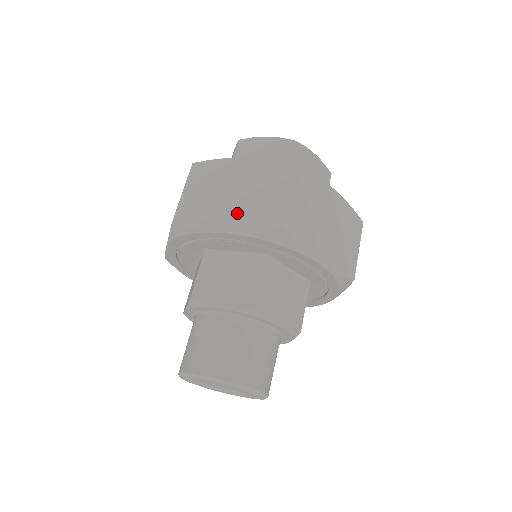
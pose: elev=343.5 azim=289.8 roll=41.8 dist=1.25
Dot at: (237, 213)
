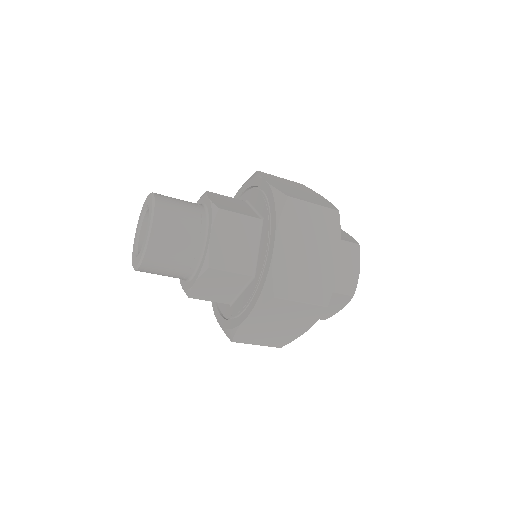
Dot at: occluded
